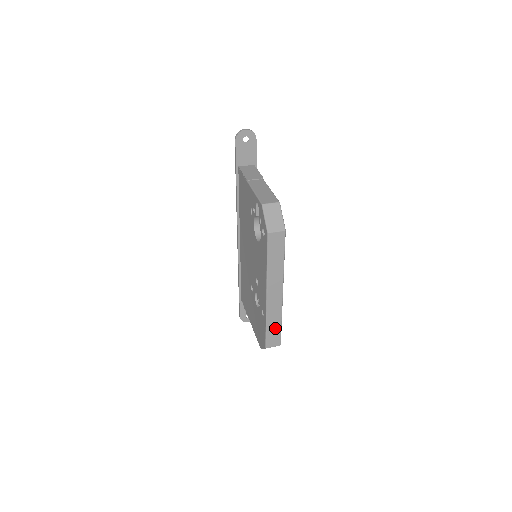
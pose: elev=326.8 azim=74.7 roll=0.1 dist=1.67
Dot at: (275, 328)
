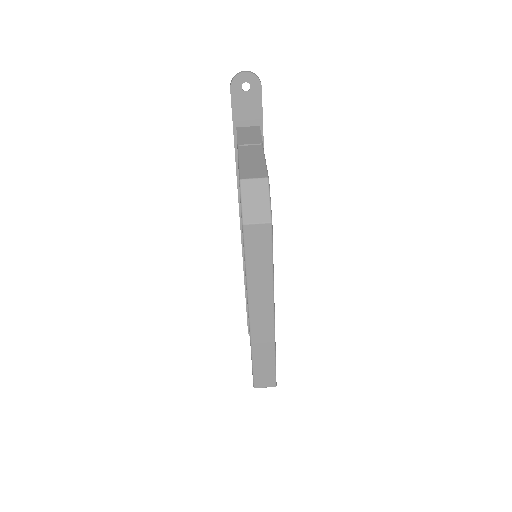
Dot at: (266, 363)
